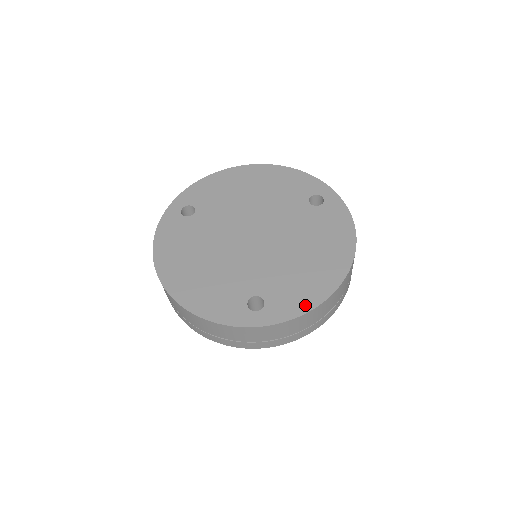
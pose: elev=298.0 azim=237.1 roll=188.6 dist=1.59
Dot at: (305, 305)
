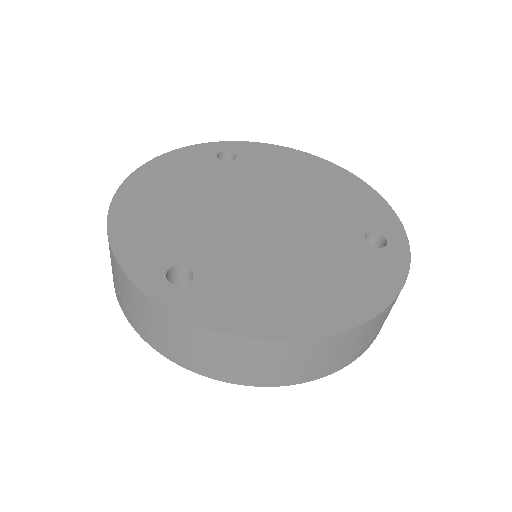
Dot at: (231, 323)
